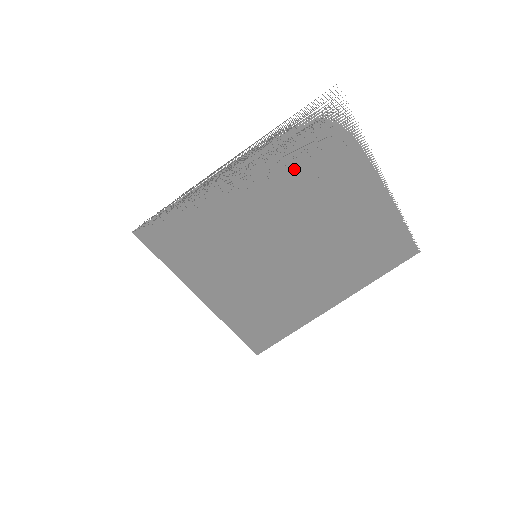
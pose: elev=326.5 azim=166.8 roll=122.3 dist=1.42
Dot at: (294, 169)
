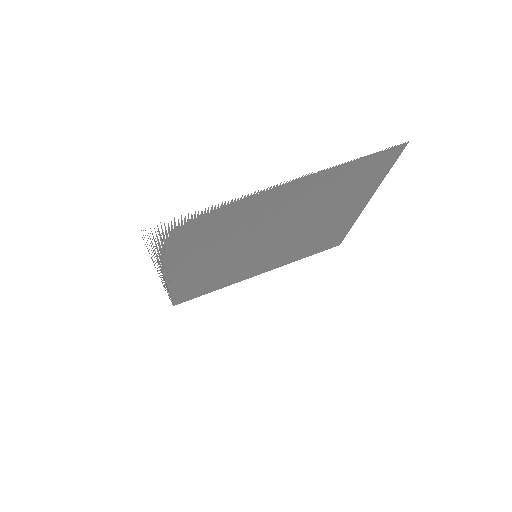
Dot at: (202, 246)
